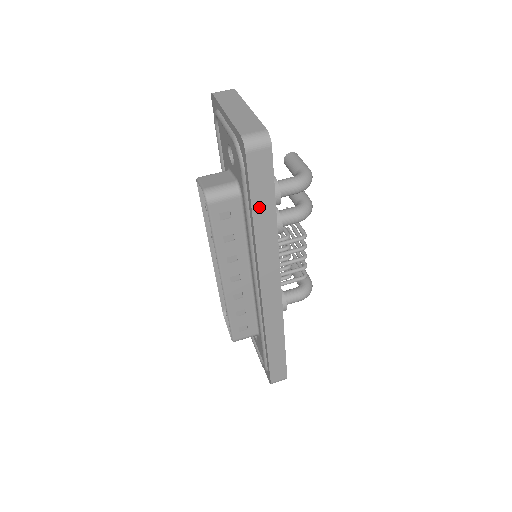
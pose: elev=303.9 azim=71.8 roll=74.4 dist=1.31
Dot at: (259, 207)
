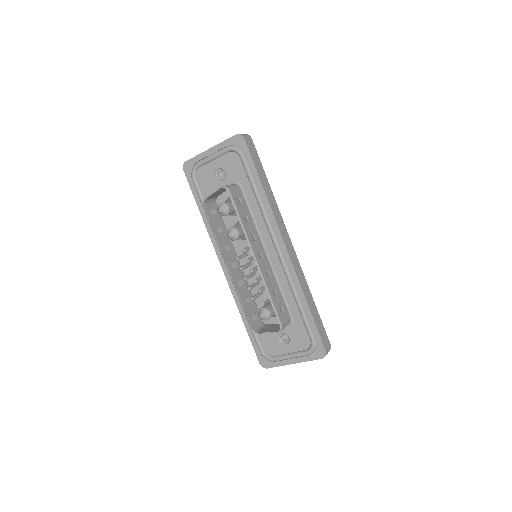
Dot at: (260, 175)
